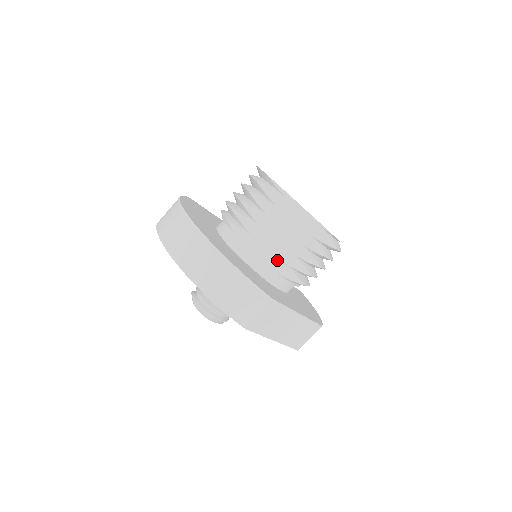
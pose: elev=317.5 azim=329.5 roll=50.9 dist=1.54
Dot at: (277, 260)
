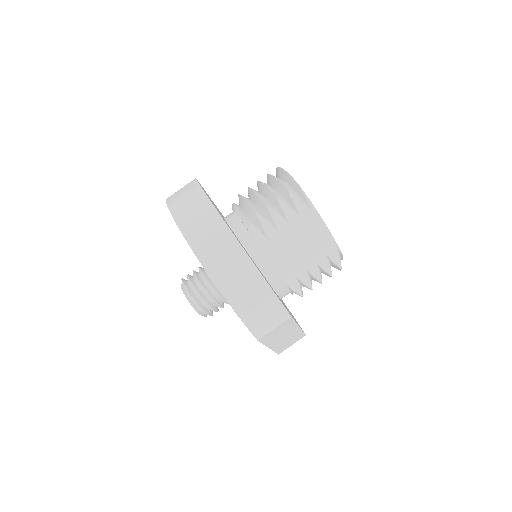
Dot at: (289, 271)
